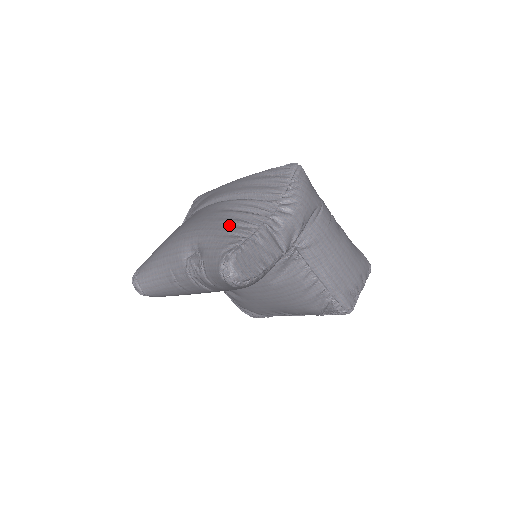
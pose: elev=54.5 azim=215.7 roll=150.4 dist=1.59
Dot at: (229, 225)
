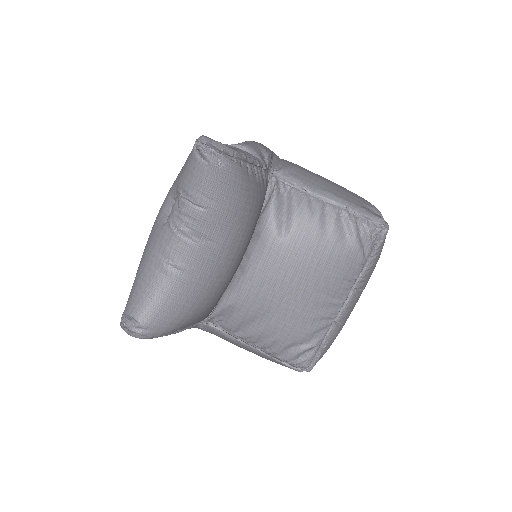
Dot at: occluded
